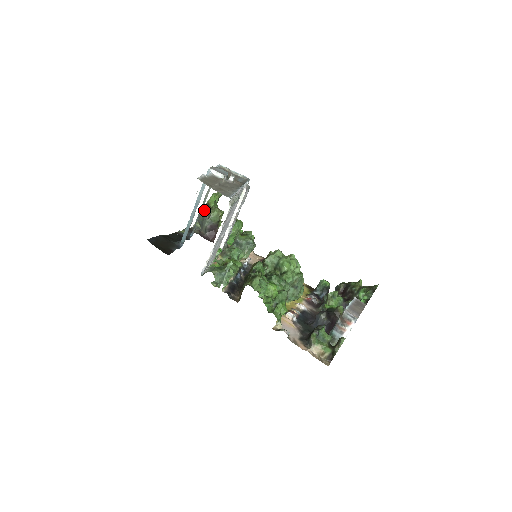
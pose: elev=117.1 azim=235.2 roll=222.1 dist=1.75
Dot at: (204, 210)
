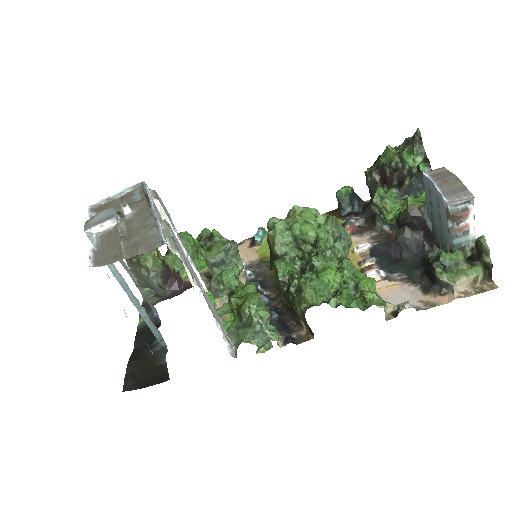
Dot at: (132, 269)
